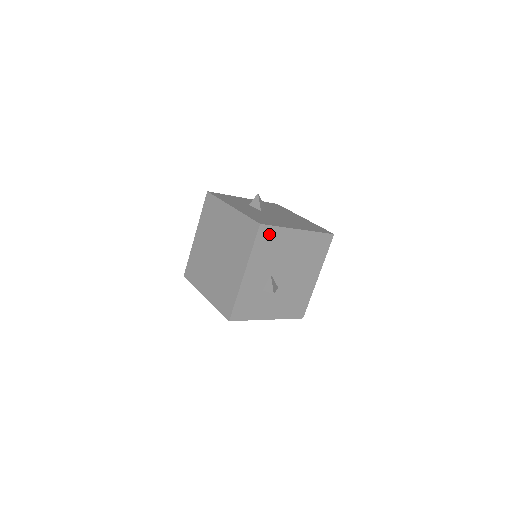
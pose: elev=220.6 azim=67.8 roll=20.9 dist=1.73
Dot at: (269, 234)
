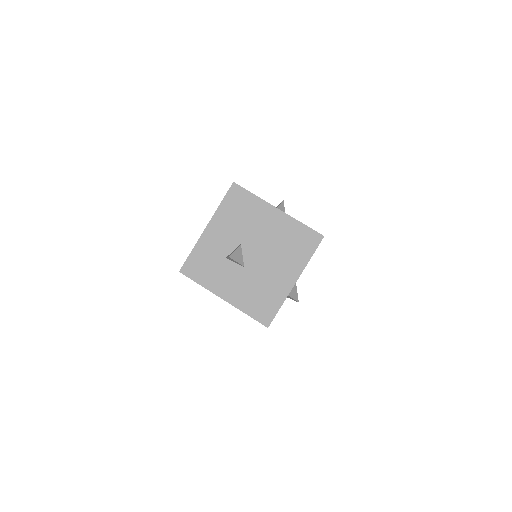
Dot at: occluded
